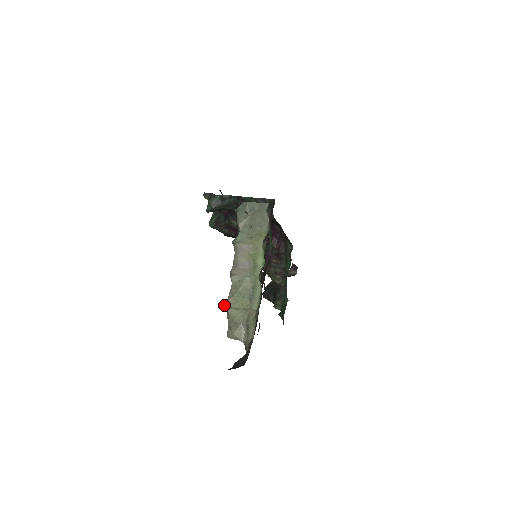
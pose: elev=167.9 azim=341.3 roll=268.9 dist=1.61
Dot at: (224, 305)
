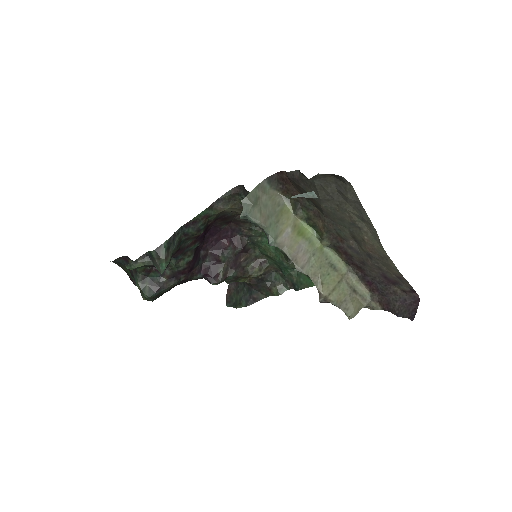
Dot at: (319, 301)
